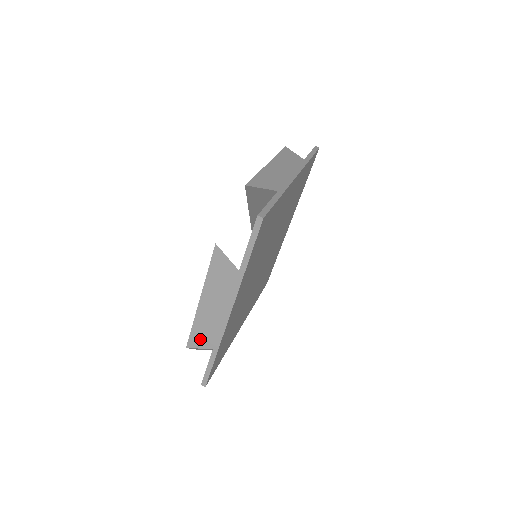
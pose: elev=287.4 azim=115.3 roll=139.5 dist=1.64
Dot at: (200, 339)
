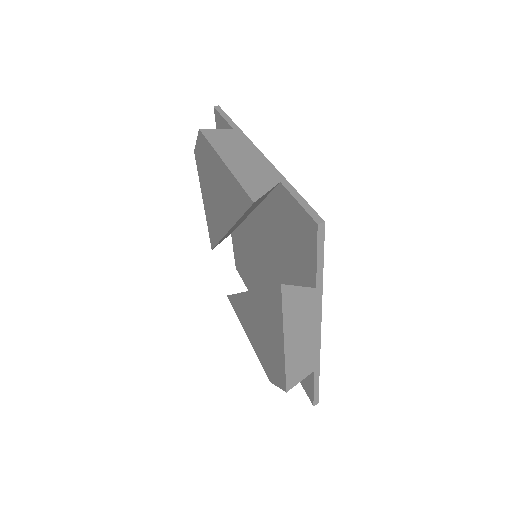
Dot at: (298, 374)
